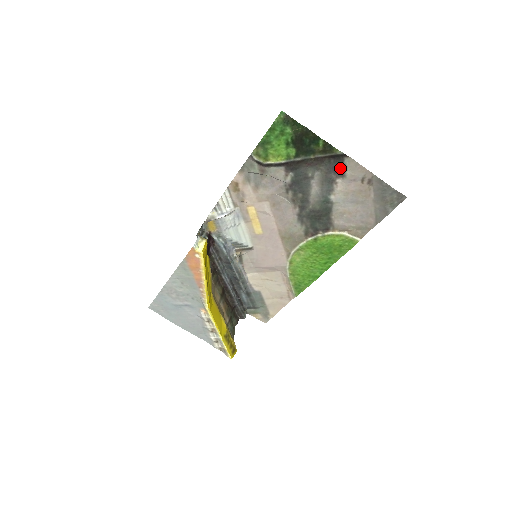
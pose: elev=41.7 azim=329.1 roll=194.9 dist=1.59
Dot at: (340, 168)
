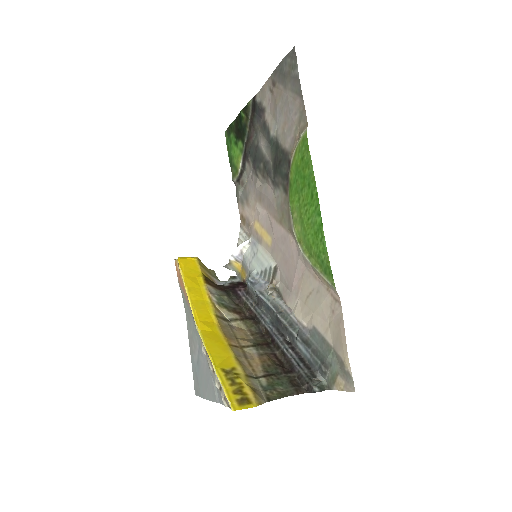
Dot at: (259, 109)
